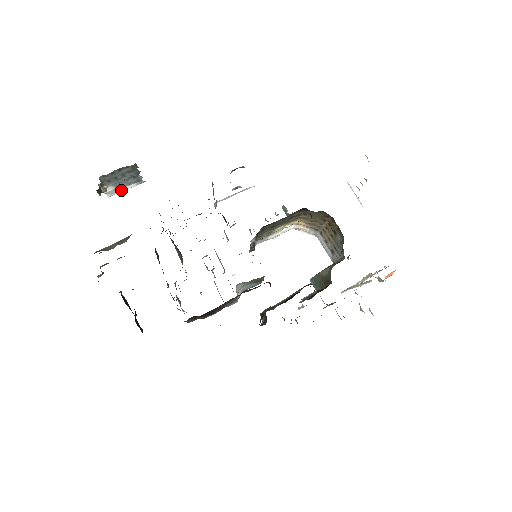
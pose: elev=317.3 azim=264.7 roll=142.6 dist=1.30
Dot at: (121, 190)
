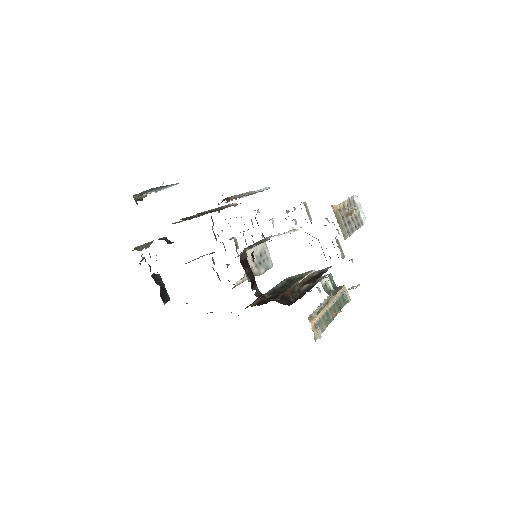
Dot at: (163, 189)
